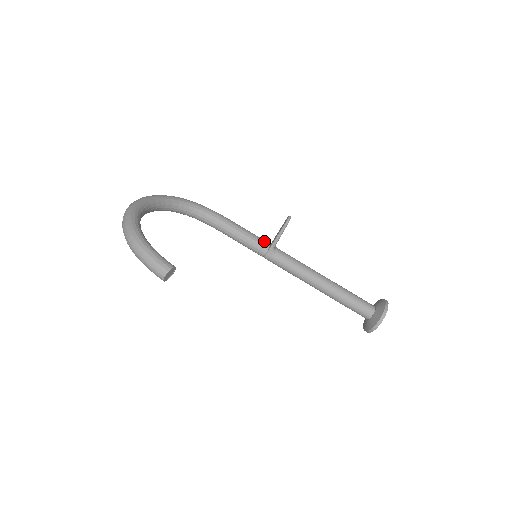
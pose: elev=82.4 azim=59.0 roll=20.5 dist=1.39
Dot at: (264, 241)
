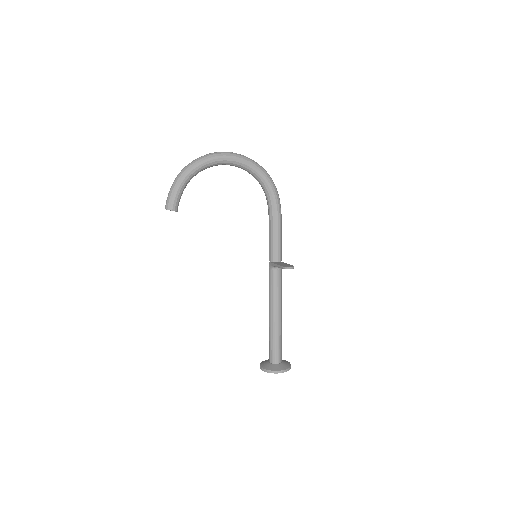
Dot at: (278, 256)
